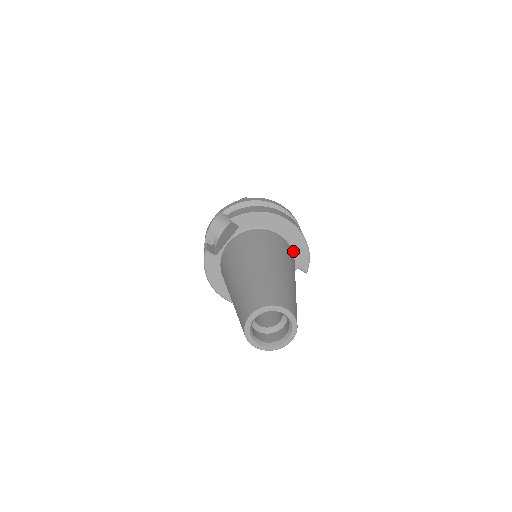
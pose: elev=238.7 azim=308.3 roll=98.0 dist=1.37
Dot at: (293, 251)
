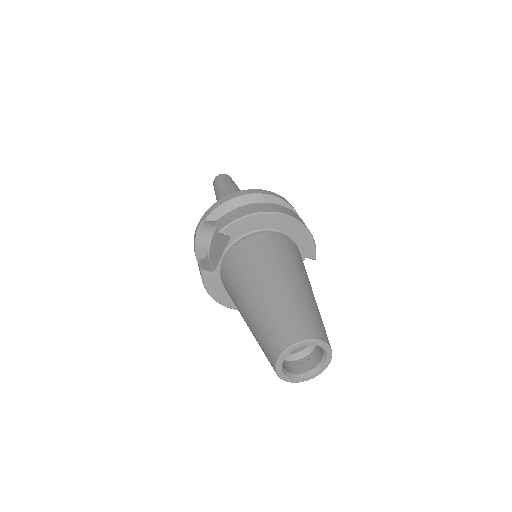
Dot at: (296, 243)
